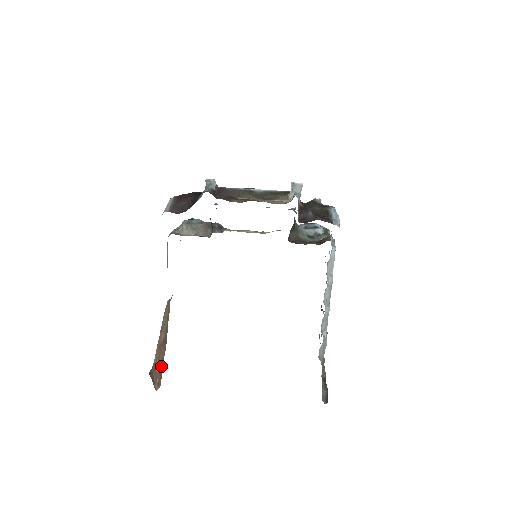
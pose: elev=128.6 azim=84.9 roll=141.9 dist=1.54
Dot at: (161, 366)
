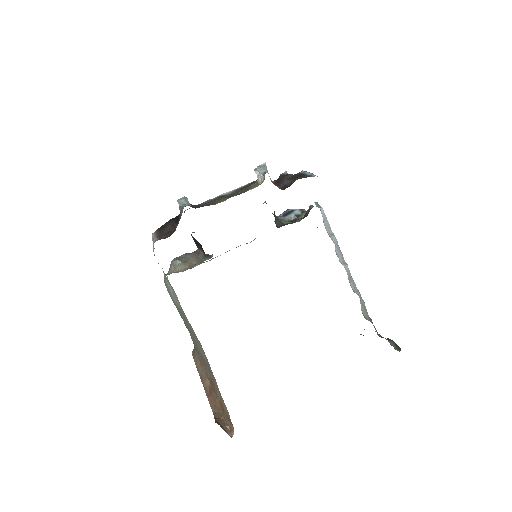
Dot at: (223, 410)
